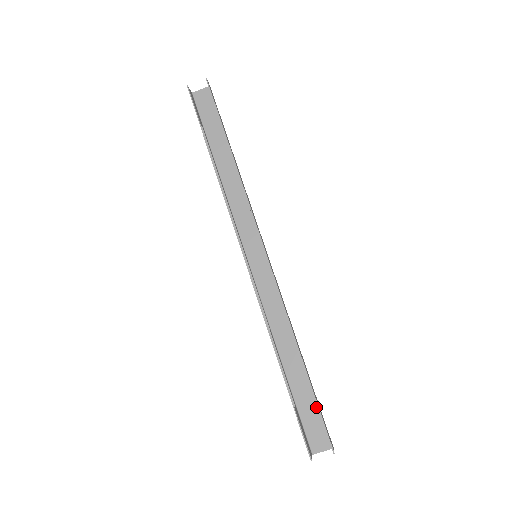
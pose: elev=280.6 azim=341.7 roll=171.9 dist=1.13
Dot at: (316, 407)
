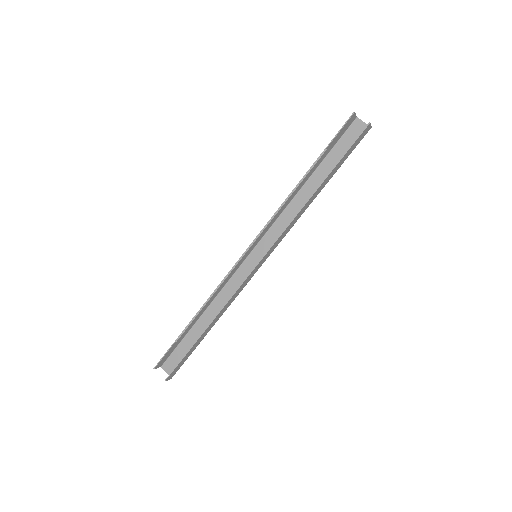
Dot at: occluded
